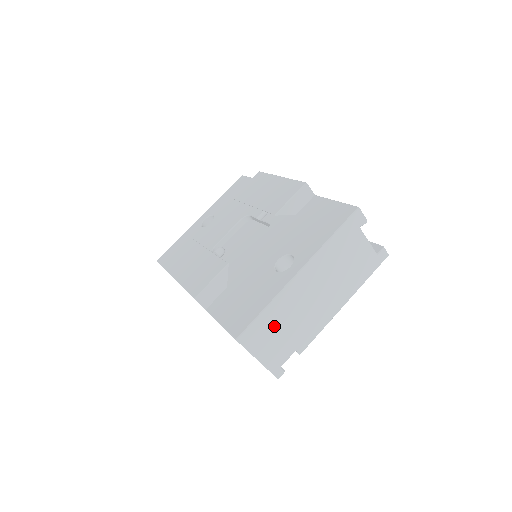
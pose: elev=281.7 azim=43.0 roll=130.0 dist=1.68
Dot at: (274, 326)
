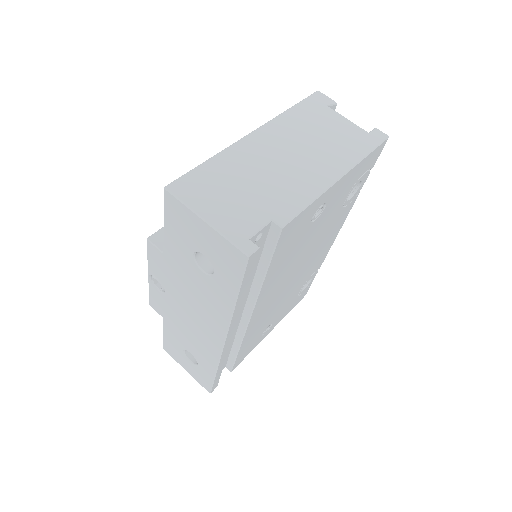
Dot at: (225, 182)
